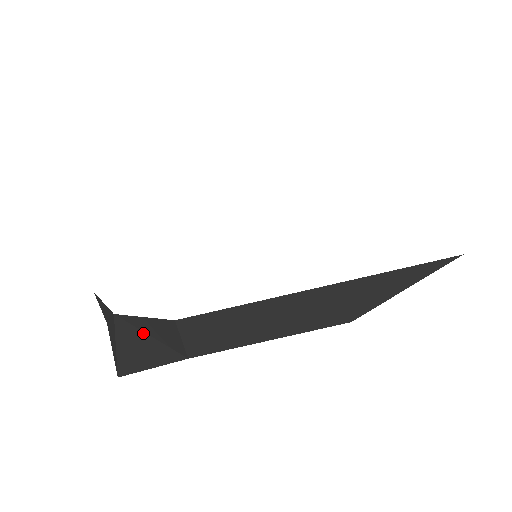
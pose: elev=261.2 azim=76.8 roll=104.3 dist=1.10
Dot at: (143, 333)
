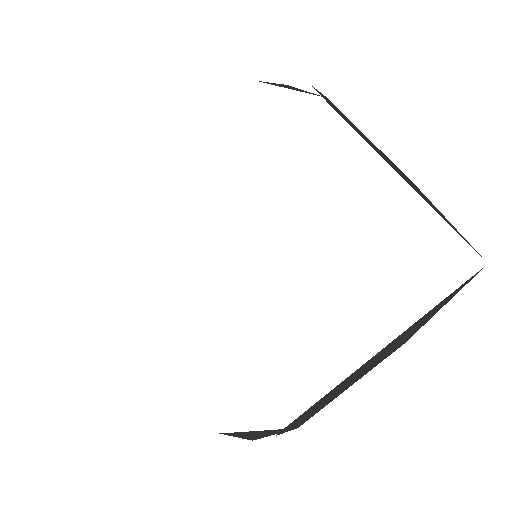
Dot at: (251, 432)
